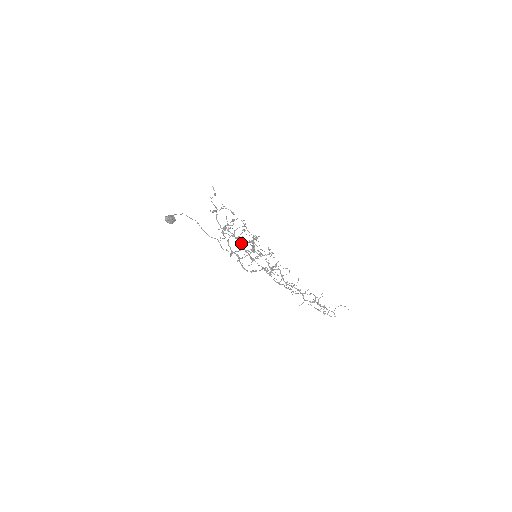
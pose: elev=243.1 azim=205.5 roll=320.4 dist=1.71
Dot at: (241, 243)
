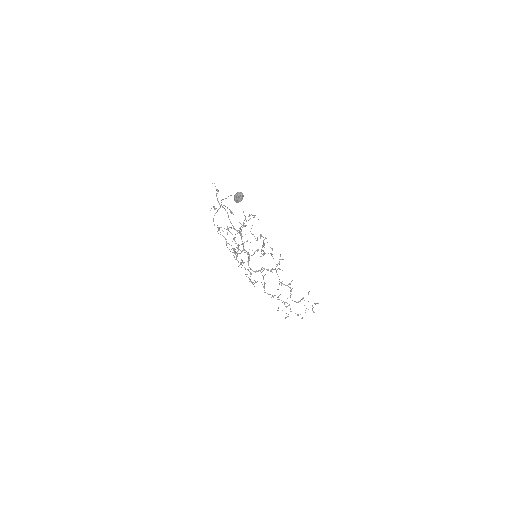
Dot at: occluded
